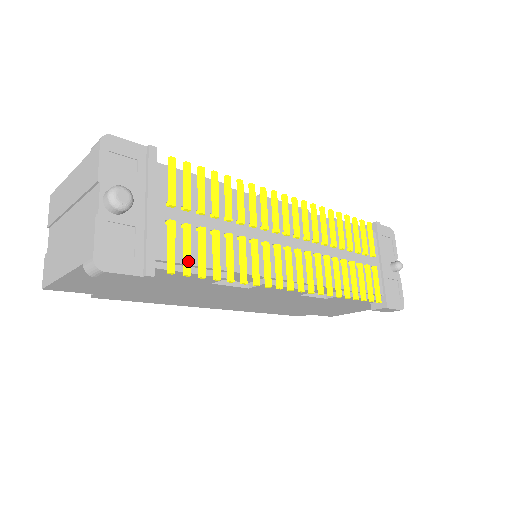
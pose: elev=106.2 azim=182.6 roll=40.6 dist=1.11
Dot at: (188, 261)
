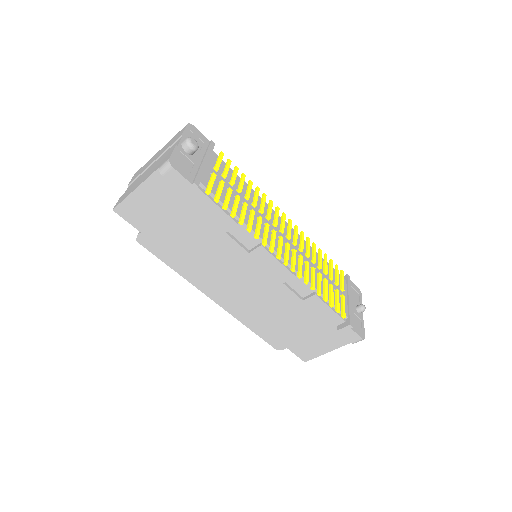
Dot at: (219, 195)
